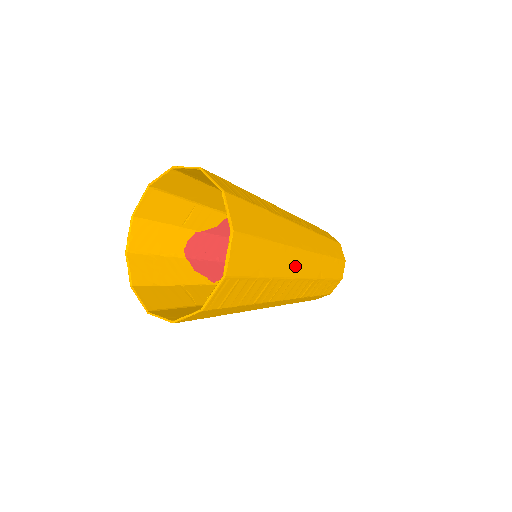
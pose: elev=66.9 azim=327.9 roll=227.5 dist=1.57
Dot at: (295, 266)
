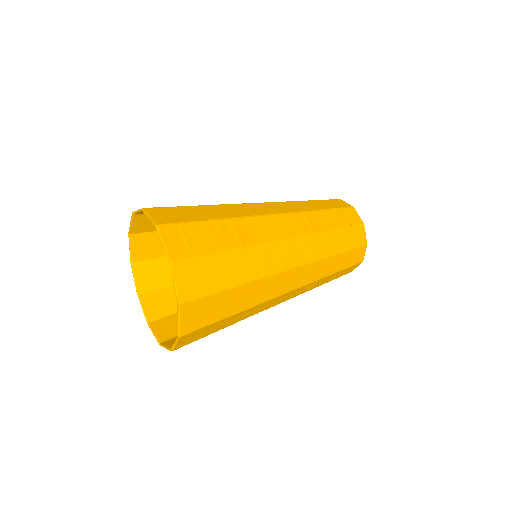
Dot at: (257, 210)
